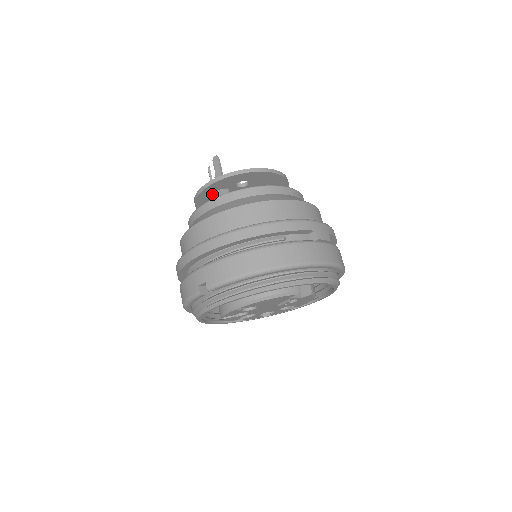
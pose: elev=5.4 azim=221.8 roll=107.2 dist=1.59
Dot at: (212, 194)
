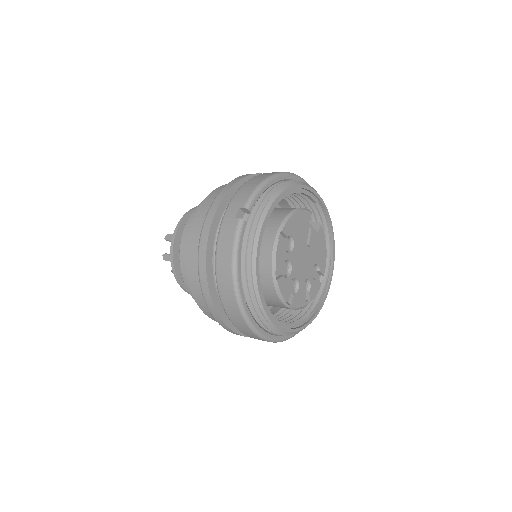
Dot at: occluded
